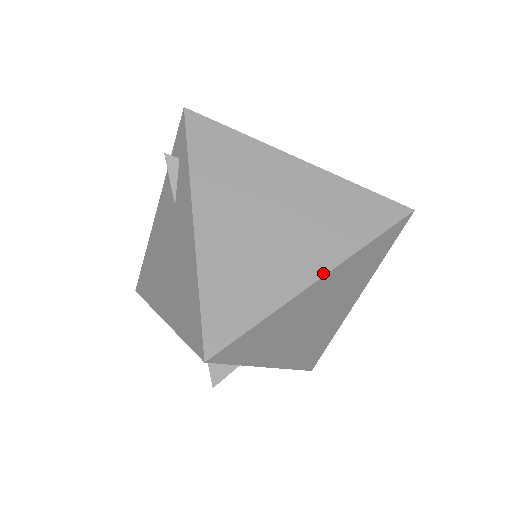
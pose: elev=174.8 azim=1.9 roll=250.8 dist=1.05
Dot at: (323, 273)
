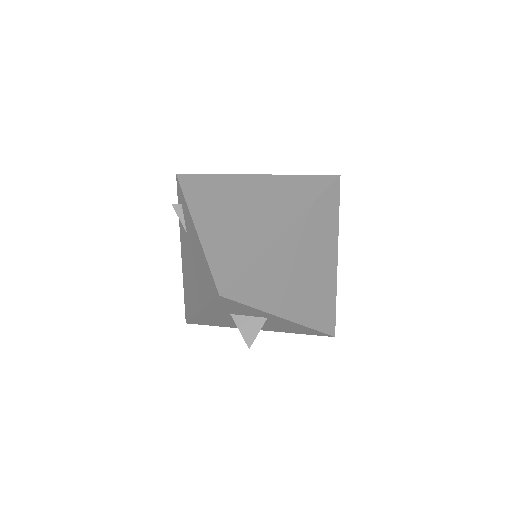
Dot at: (286, 226)
